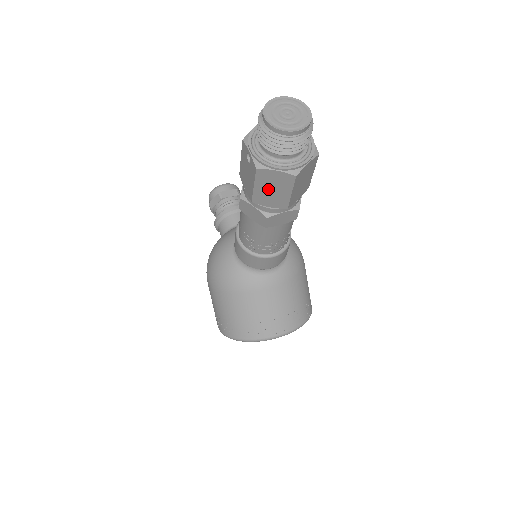
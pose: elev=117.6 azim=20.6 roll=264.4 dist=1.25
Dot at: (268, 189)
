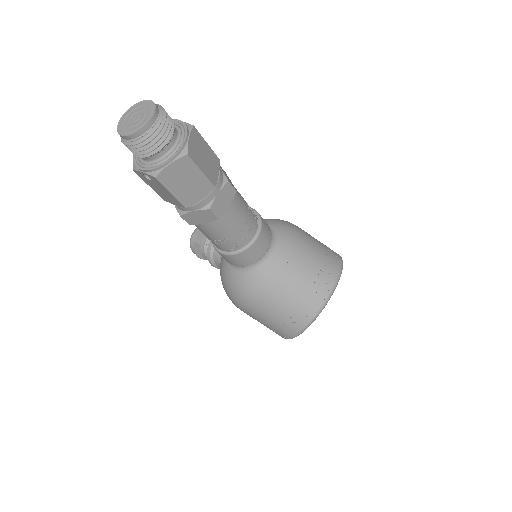
Dot at: (183, 185)
